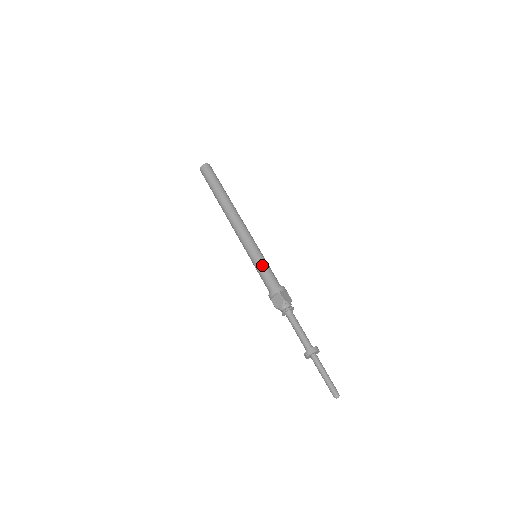
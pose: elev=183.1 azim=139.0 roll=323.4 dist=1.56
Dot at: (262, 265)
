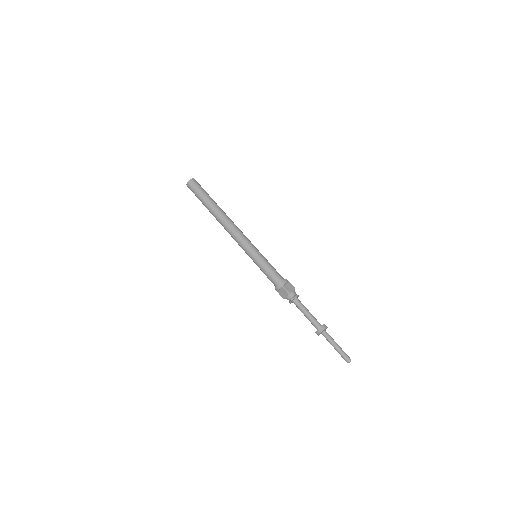
Dot at: (263, 265)
